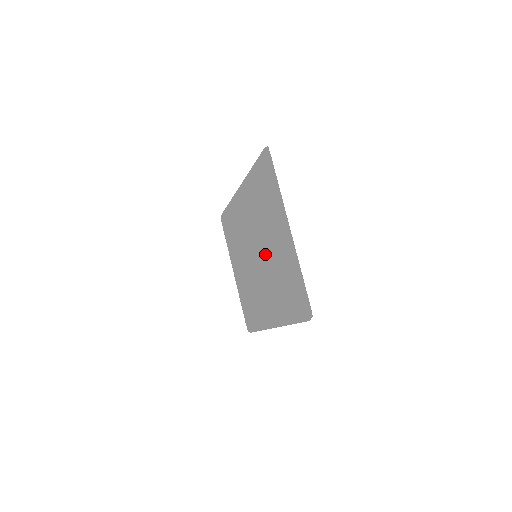
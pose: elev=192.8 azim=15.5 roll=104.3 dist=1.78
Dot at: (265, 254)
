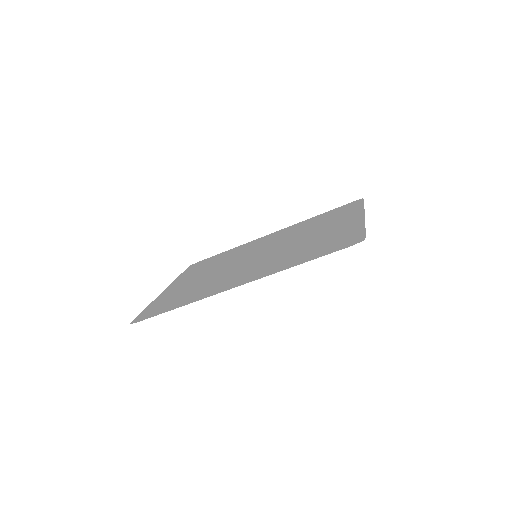
Dot at: (284, 246)
